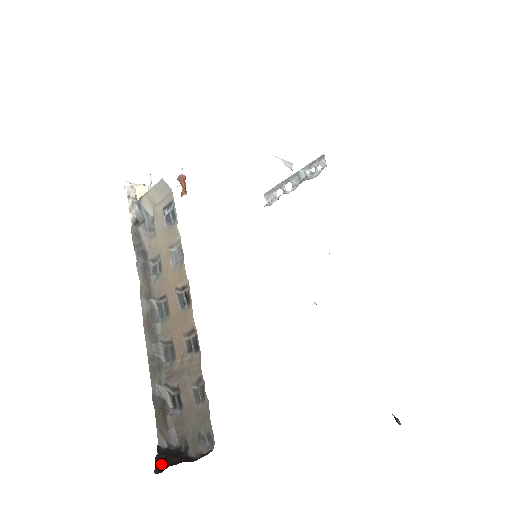
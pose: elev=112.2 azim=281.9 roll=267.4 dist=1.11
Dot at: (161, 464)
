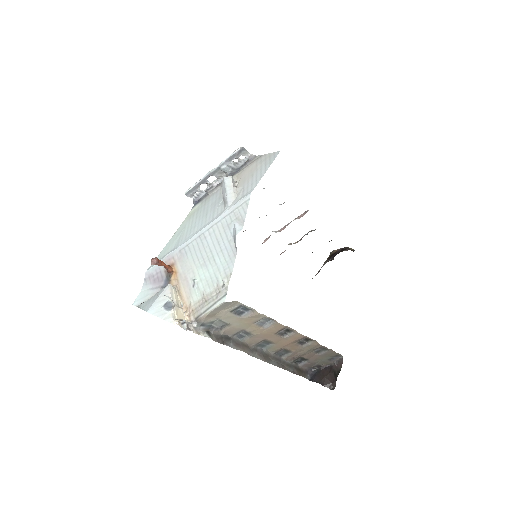
Dot at: (329, 385)
